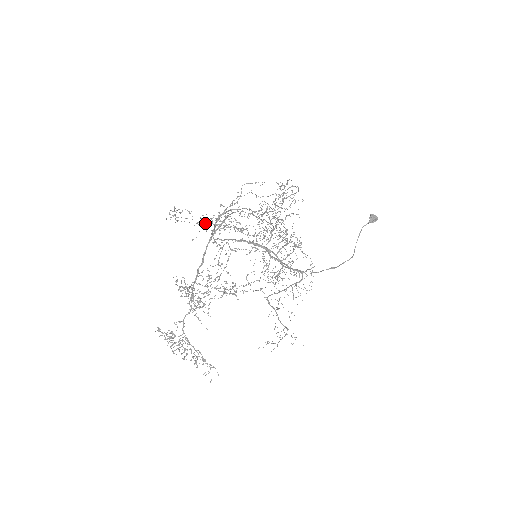
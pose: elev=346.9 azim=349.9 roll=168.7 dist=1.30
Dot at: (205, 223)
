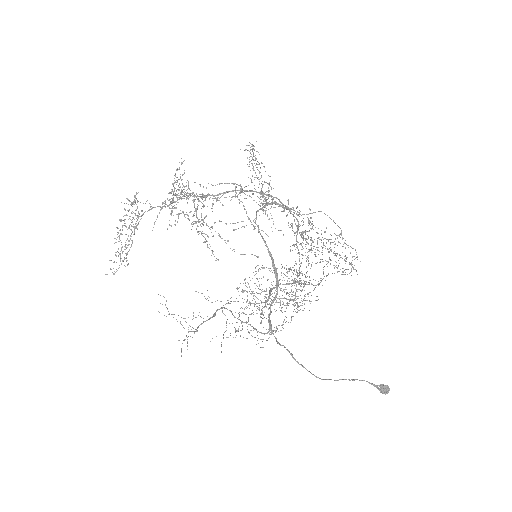
Dot at: occluded
